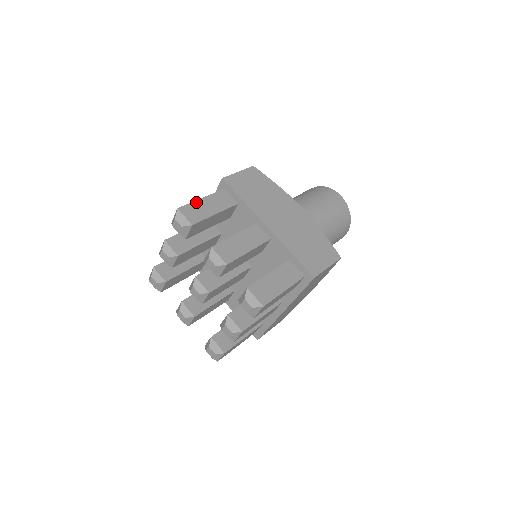
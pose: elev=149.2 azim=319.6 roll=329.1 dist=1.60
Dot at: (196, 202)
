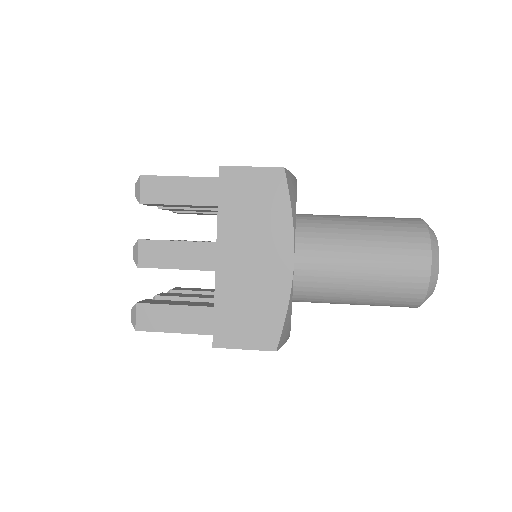
Dot at: (168, 178)
